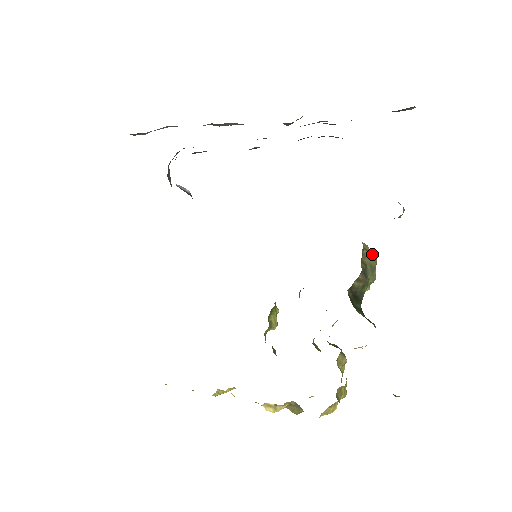
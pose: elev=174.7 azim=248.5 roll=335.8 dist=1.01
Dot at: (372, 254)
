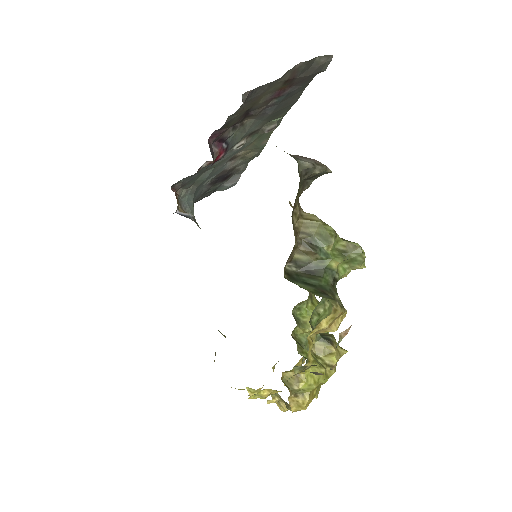
Dot at: (320, 222)
